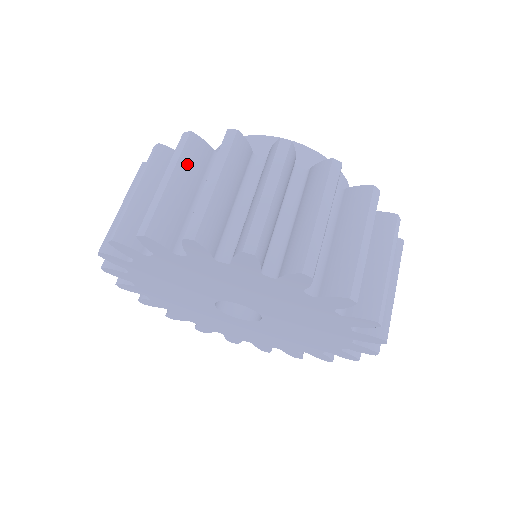
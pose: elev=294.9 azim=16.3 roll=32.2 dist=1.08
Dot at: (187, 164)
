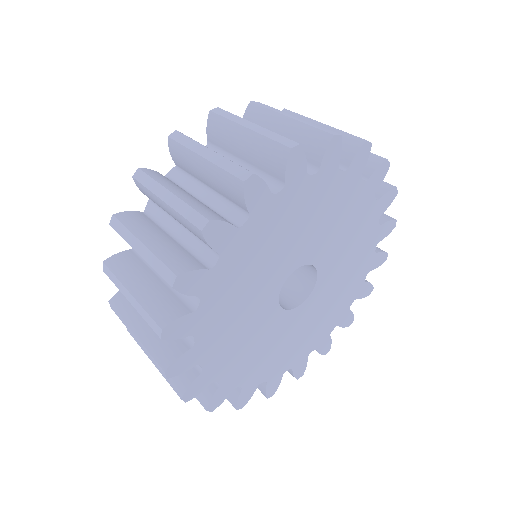
Dot at: occluded
